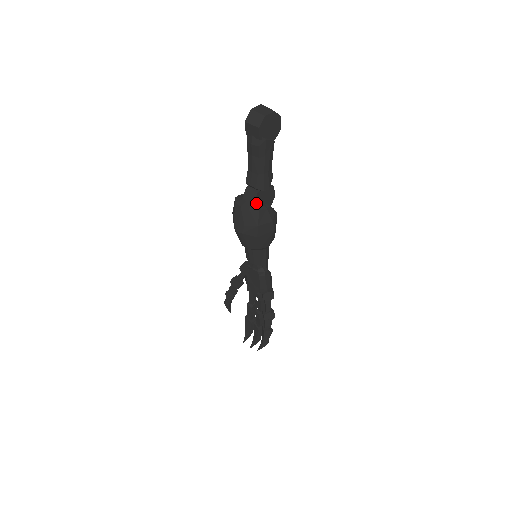
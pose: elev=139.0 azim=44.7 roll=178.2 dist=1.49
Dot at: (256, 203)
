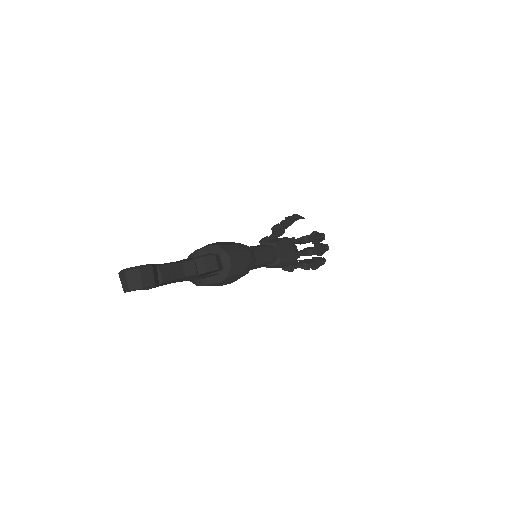
Dot at: occluded
